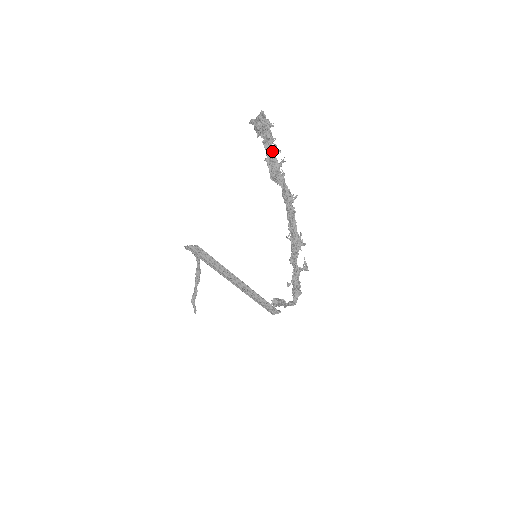
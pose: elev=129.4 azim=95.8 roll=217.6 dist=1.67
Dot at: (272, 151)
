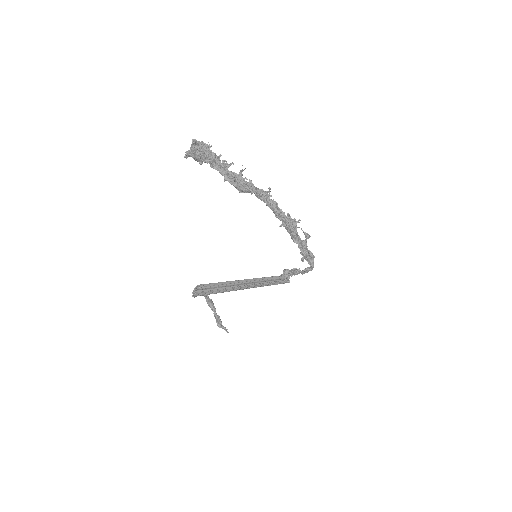
Dot at: (226, 169)
